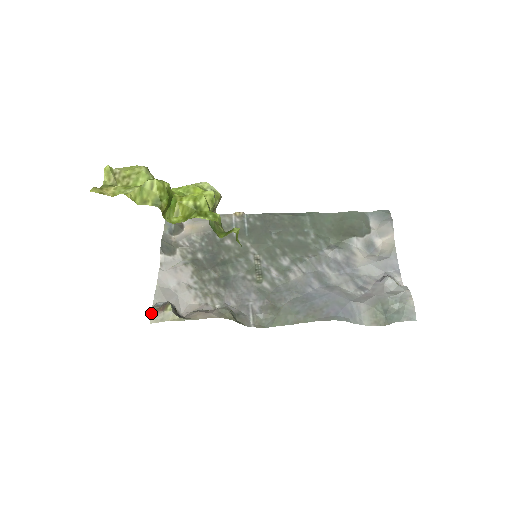
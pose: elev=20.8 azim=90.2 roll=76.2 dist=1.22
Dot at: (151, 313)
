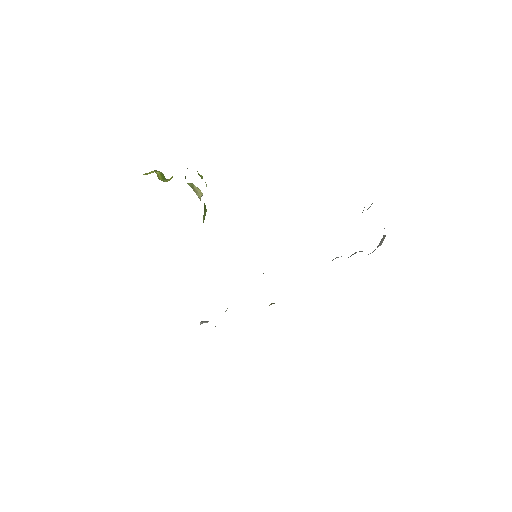
Dot at: occluded
